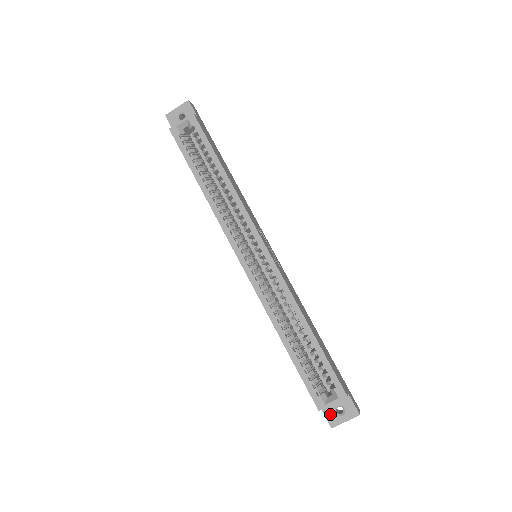
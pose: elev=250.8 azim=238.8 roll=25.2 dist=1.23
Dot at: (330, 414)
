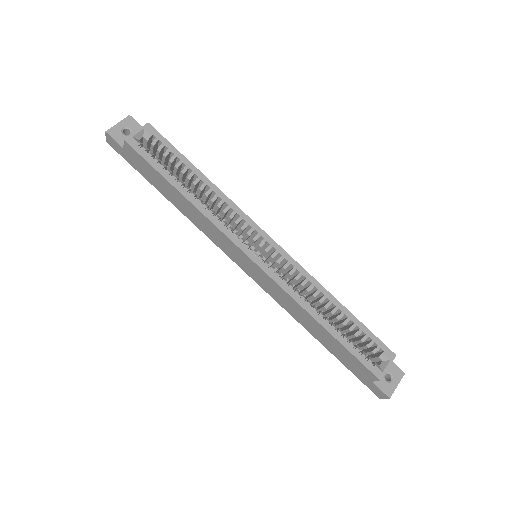
Dot at: (383, 385)
